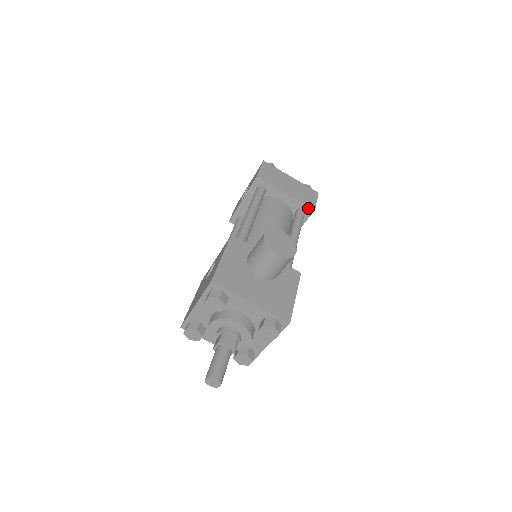
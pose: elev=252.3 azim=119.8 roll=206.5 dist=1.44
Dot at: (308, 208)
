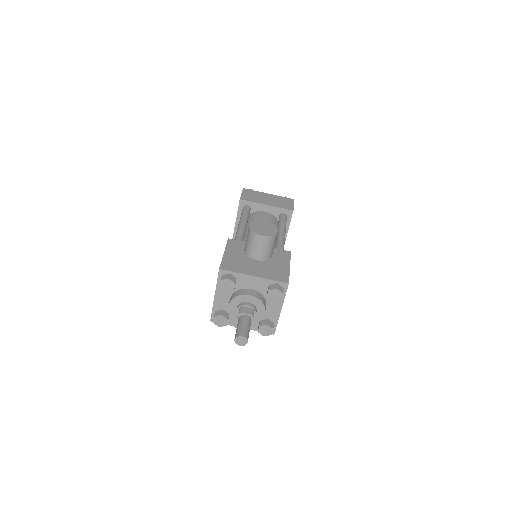
Dot at: (288, 211)
